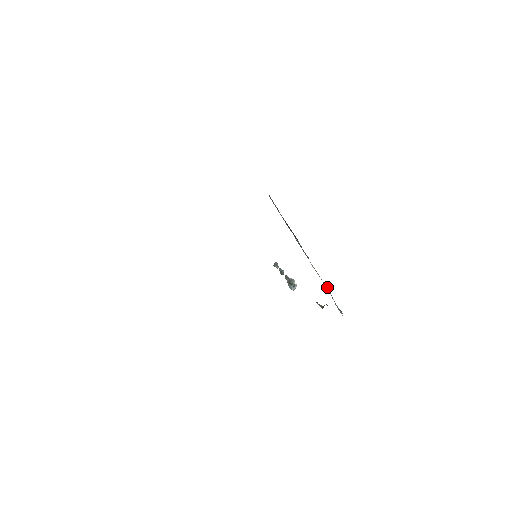
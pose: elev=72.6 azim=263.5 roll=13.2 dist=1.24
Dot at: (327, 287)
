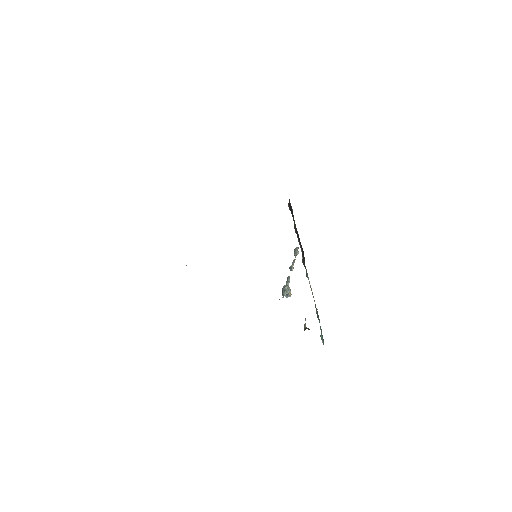
Dot at: (316, 311)
